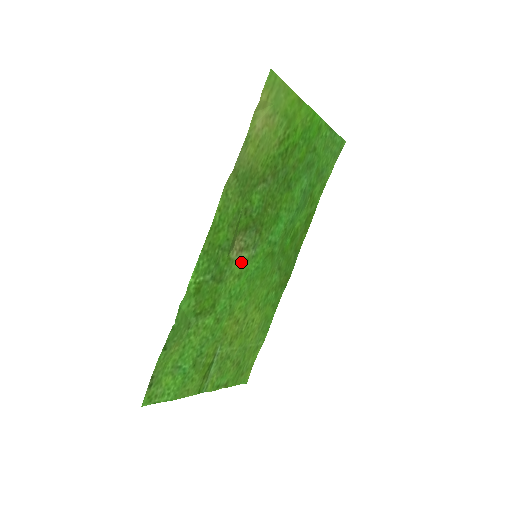
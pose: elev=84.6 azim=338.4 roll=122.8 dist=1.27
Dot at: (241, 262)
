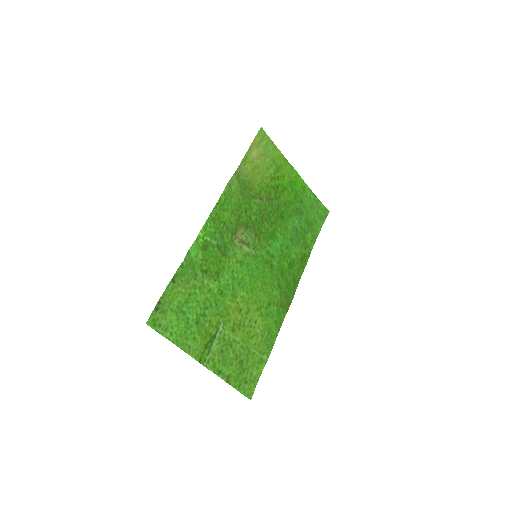
Dot at: (243, 252)
